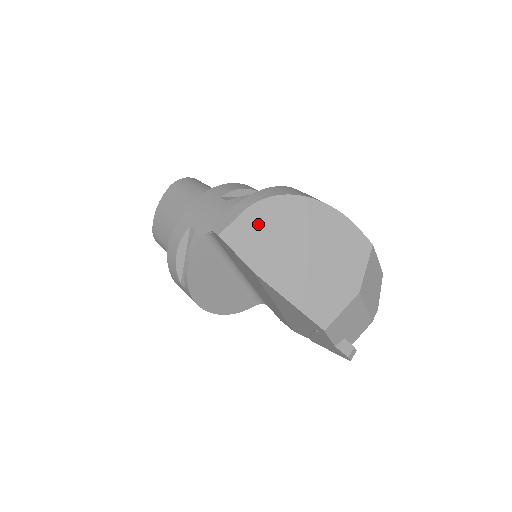
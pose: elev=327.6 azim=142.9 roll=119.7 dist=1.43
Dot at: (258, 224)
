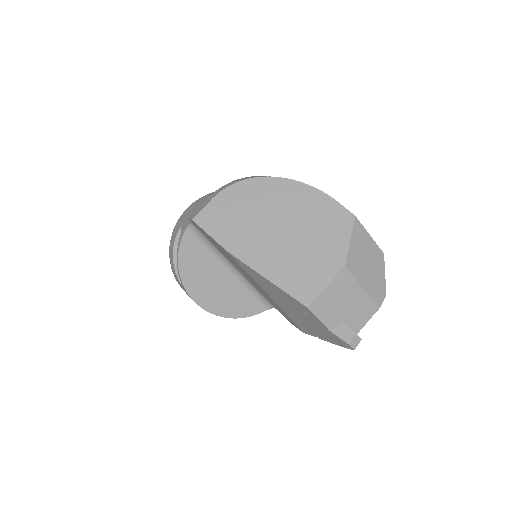
Dot at: (230, 206)
